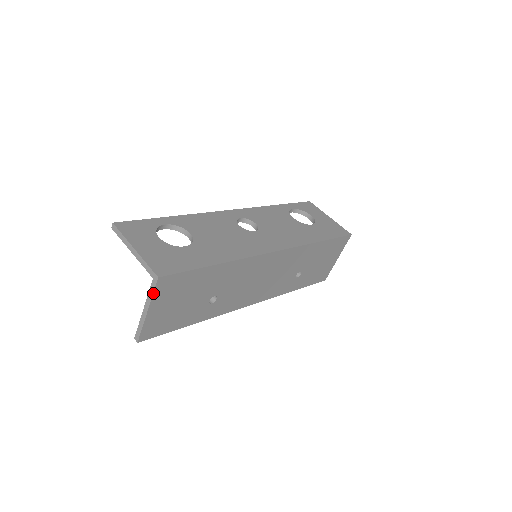
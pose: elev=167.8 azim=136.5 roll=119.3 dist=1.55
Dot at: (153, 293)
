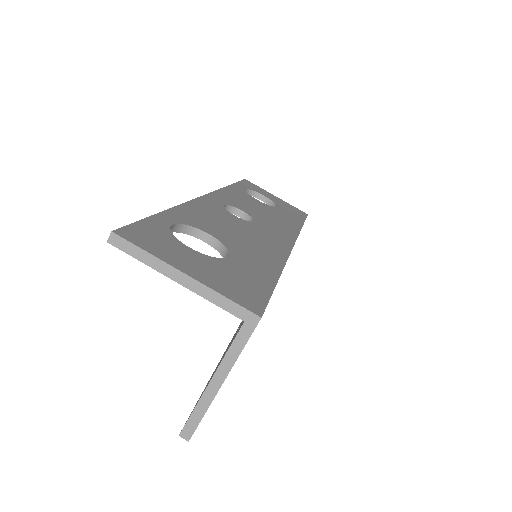
Dot at: (243, 347)
